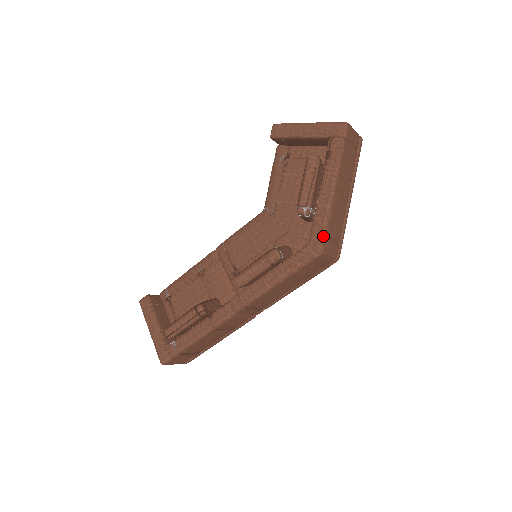
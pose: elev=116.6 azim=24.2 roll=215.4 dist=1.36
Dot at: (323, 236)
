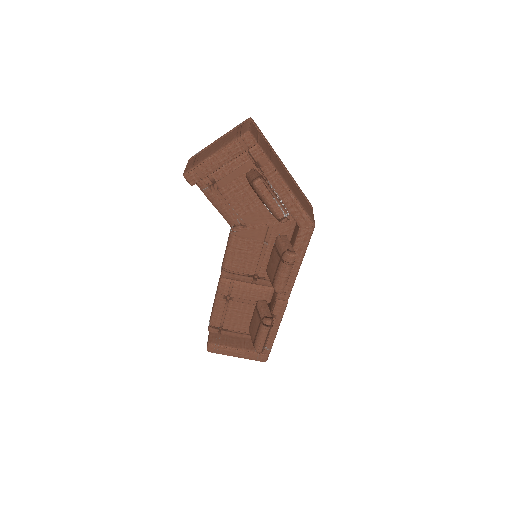
Dot at: (307, 216)
